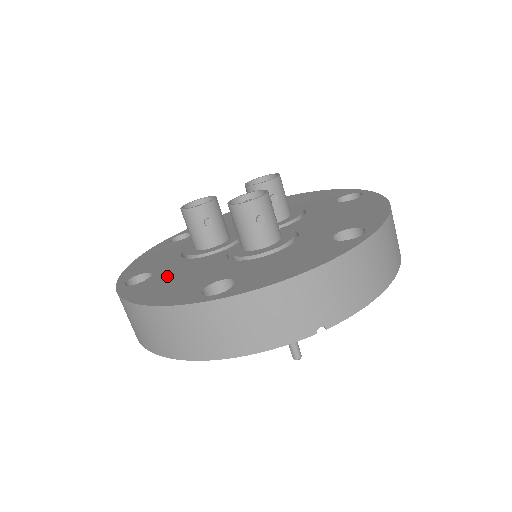
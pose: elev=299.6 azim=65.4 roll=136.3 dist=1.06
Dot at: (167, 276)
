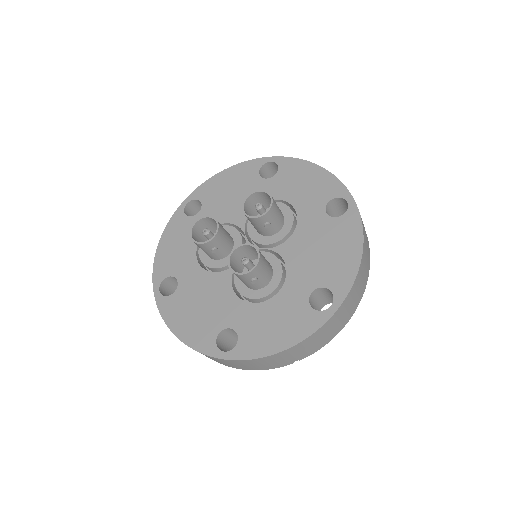
Dot at: (190, 296)
